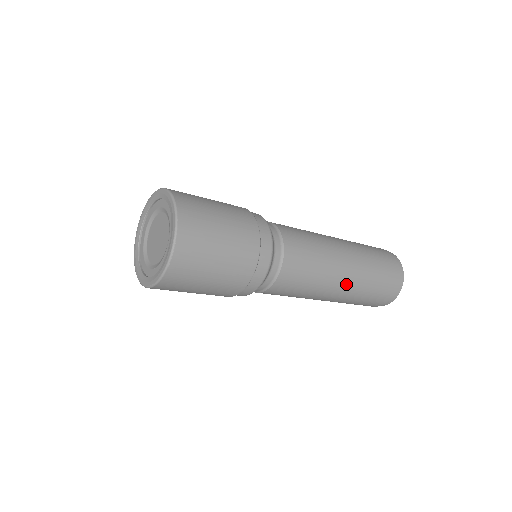
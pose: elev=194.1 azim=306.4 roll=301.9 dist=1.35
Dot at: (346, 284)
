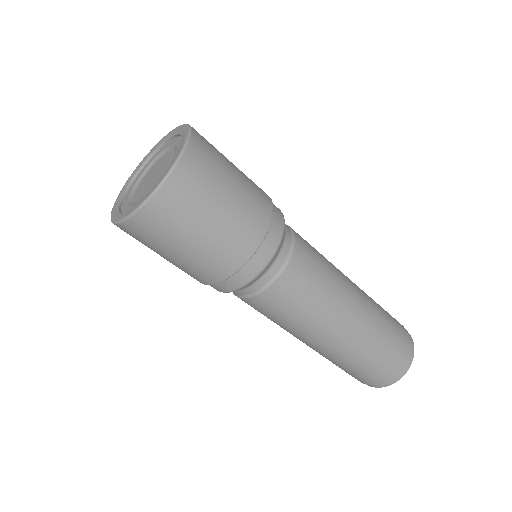
Dot at: (344, 336)
